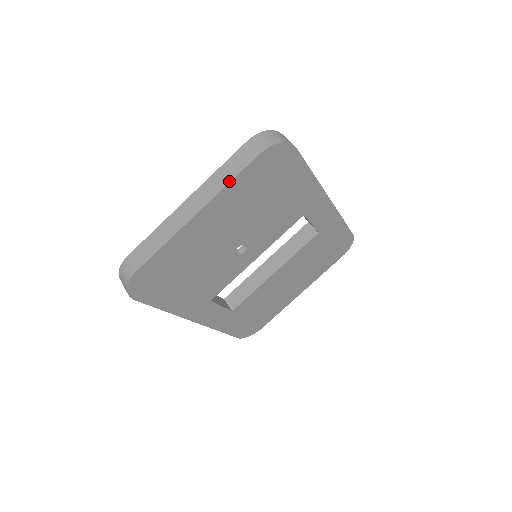
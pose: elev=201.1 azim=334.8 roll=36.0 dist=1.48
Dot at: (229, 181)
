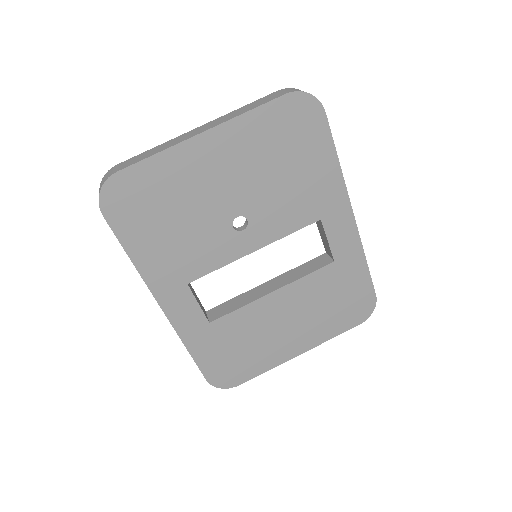
Dot at: (246, 111)
